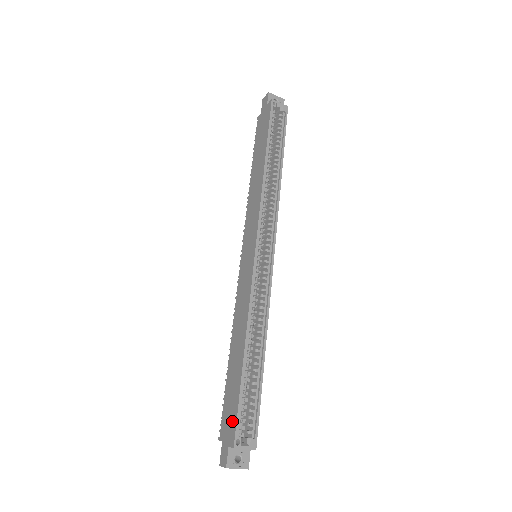
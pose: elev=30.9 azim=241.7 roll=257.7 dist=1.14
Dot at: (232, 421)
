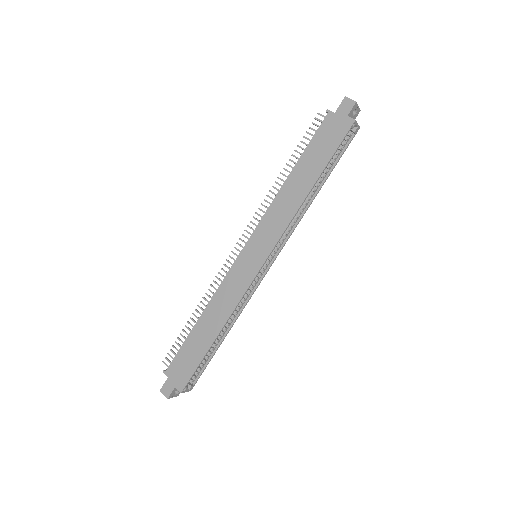
Dot at: (185, 374)
